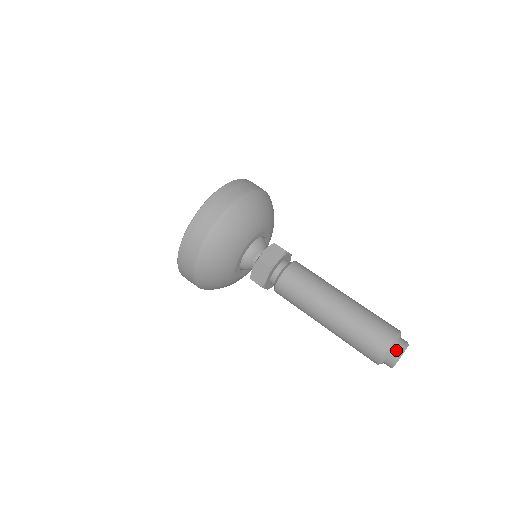
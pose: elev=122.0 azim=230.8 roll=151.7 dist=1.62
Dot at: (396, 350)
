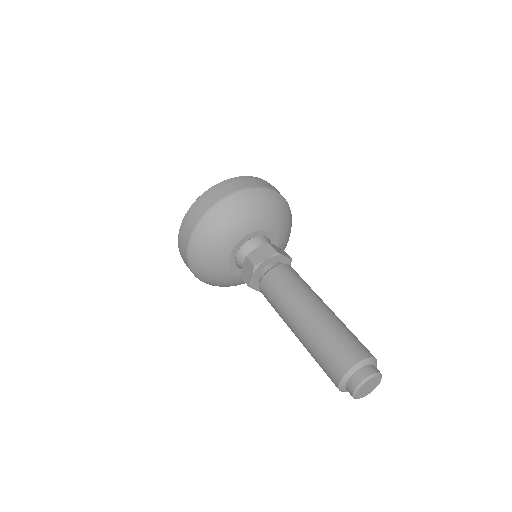
Dot at: (357, 377)
